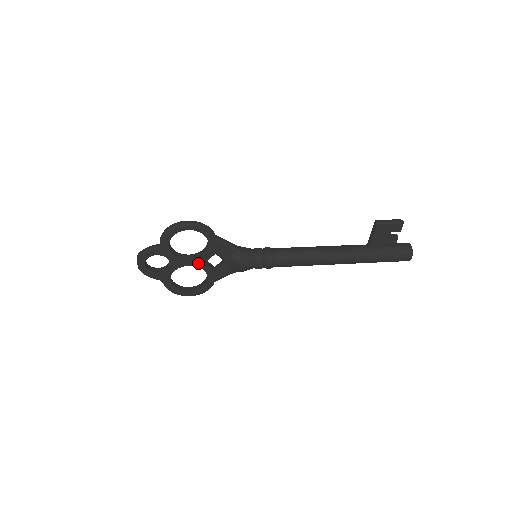
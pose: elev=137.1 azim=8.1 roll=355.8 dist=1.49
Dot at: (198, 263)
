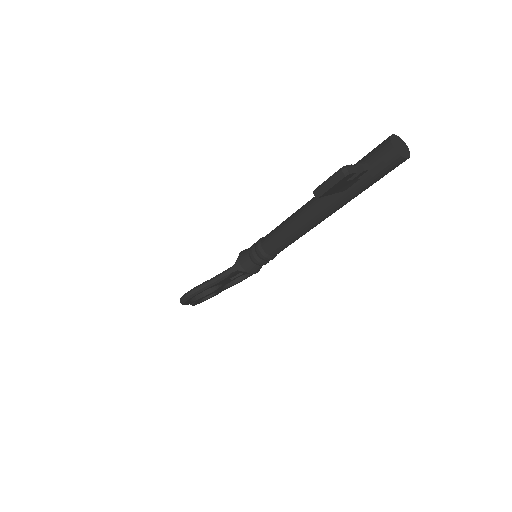
Dot at: (227, 283)
